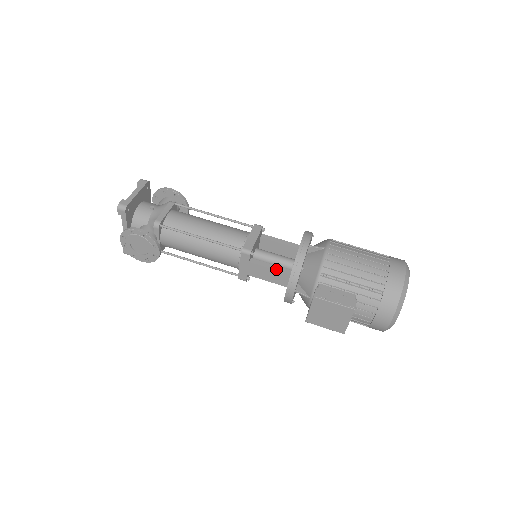
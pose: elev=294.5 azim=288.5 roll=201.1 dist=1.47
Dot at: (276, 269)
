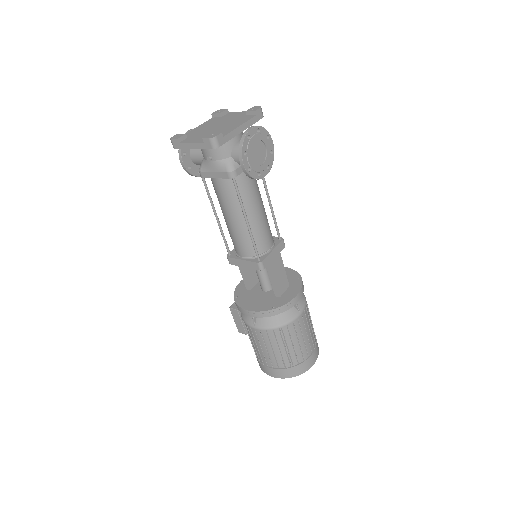
Dot at: (243, 278)
